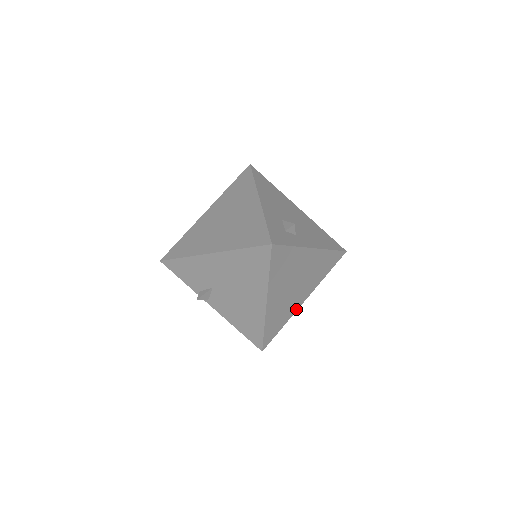
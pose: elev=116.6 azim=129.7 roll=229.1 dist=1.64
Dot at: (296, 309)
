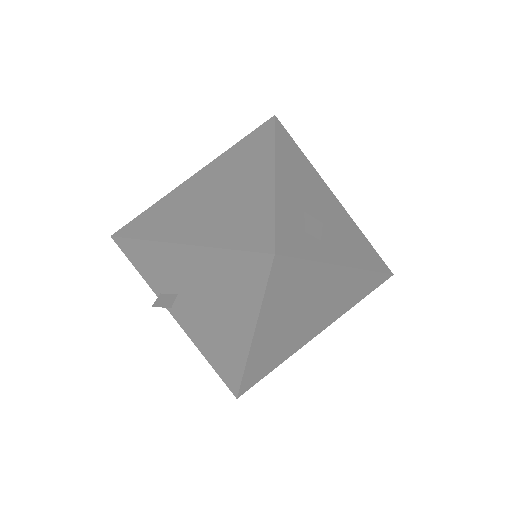
Dot at: (300, 346)
